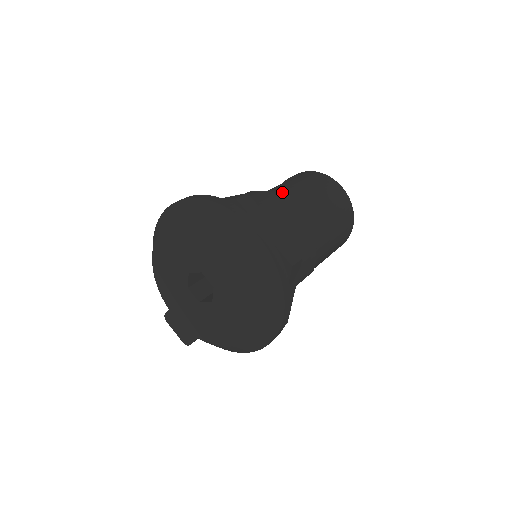
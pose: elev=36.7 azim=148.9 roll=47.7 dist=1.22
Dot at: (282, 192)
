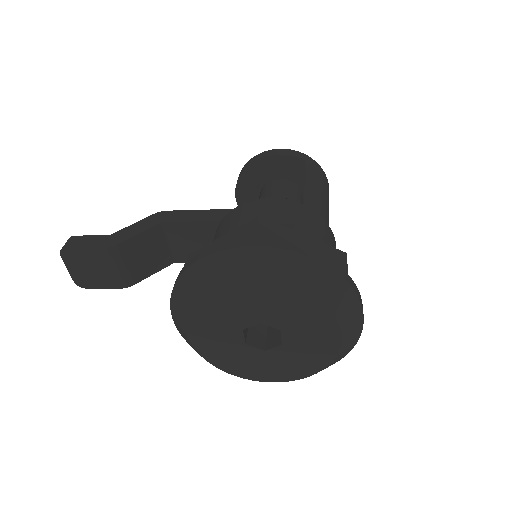
Dot at: (319, 209)
